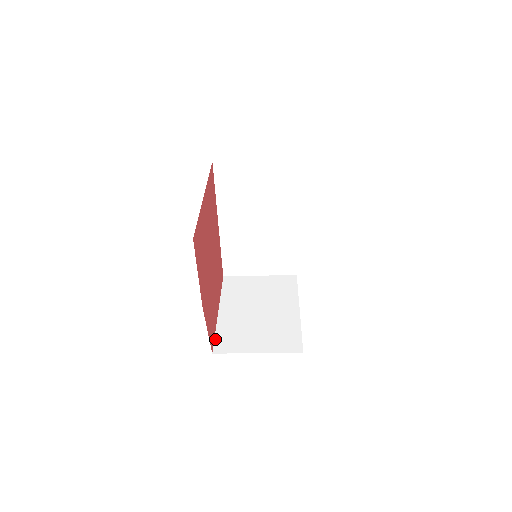
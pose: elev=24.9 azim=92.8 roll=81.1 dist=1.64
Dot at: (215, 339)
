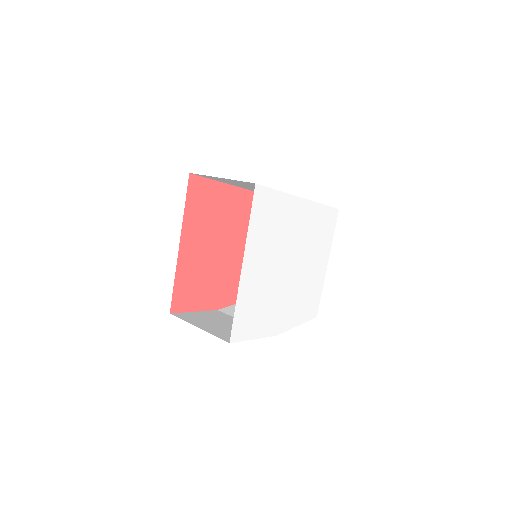
Dot at: occluded
